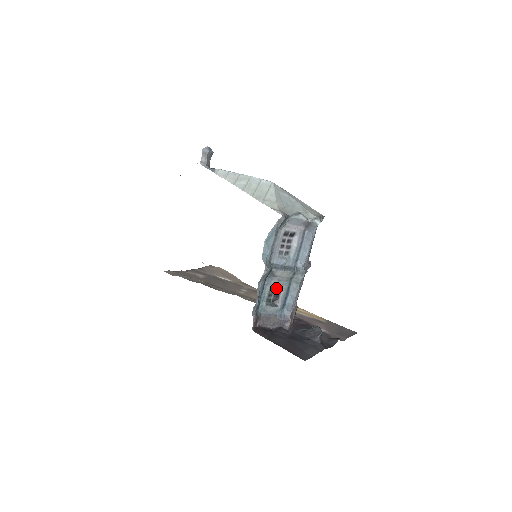
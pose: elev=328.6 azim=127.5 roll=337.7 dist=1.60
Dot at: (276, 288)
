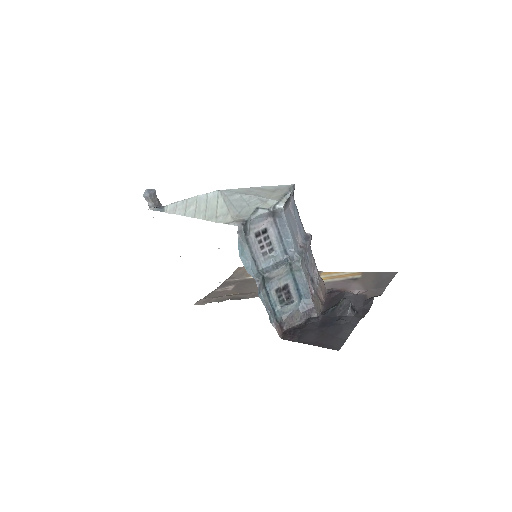
Dot at: (281, 287)
